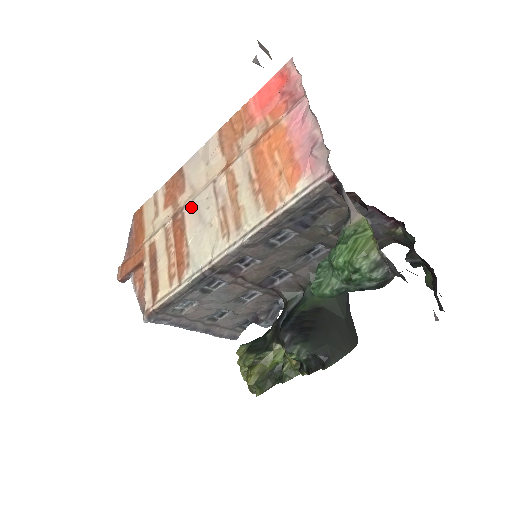
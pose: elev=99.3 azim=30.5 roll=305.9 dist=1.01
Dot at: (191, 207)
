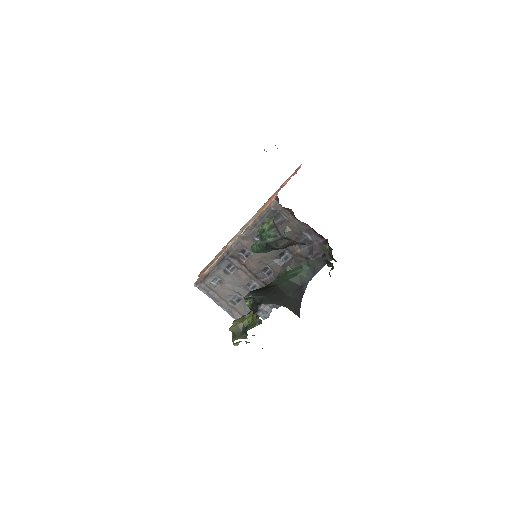
Dot at: occluded
